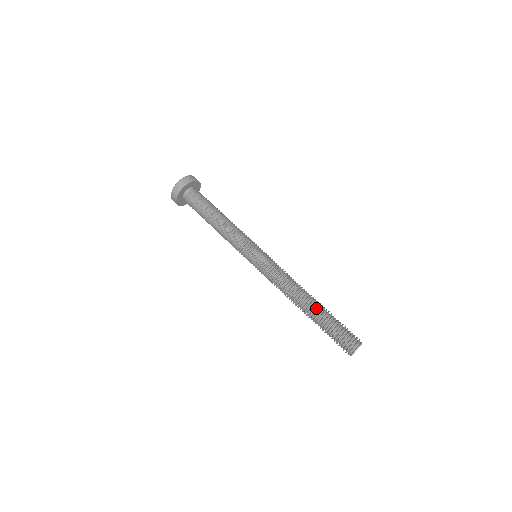
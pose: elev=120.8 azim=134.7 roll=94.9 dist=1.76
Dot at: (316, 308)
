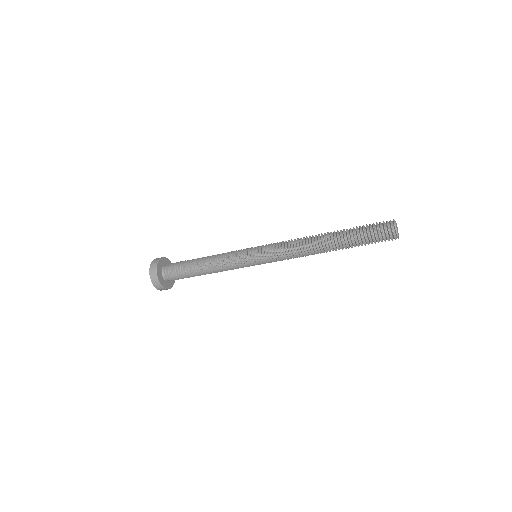
Dot at: (335, 239)
